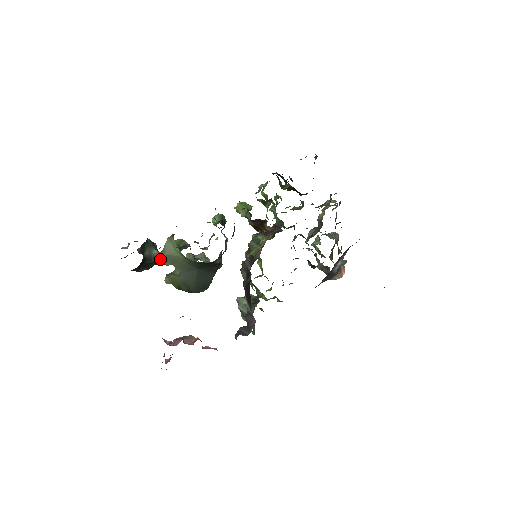
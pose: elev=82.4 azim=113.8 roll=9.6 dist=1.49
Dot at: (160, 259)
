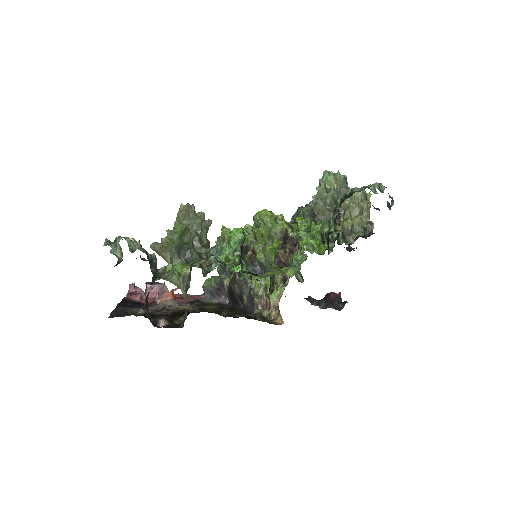
Dot at: occluded
